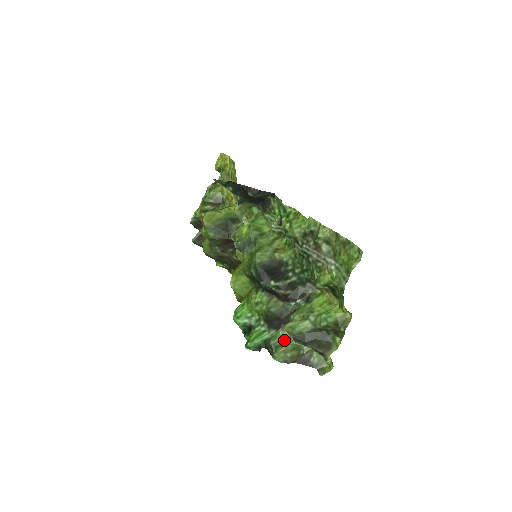
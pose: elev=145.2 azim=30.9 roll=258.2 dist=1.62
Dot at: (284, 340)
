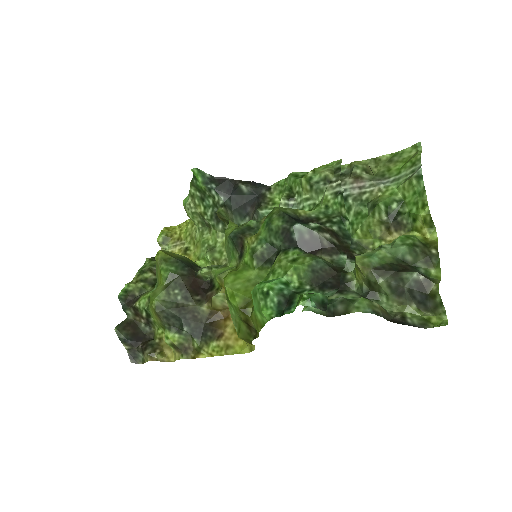
Dot at: occluded
